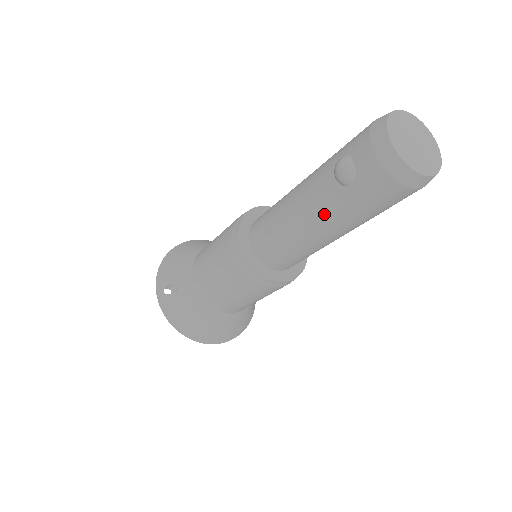
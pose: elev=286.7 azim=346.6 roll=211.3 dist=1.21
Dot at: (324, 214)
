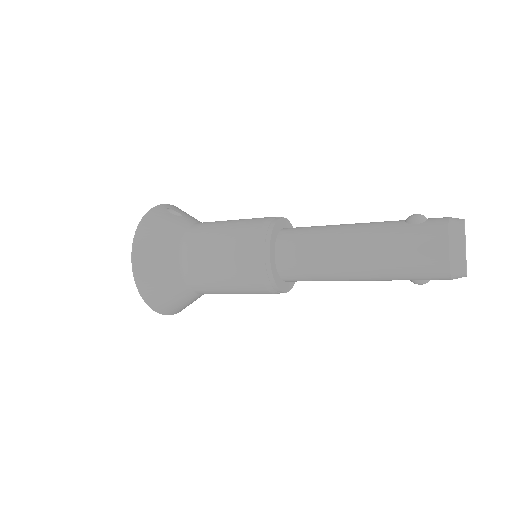
Dot at: (374, 231)
